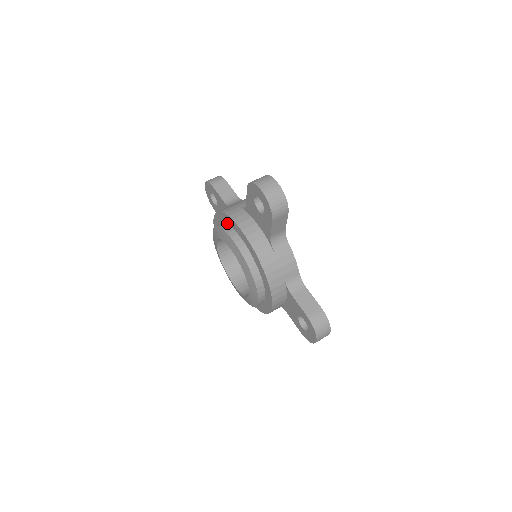
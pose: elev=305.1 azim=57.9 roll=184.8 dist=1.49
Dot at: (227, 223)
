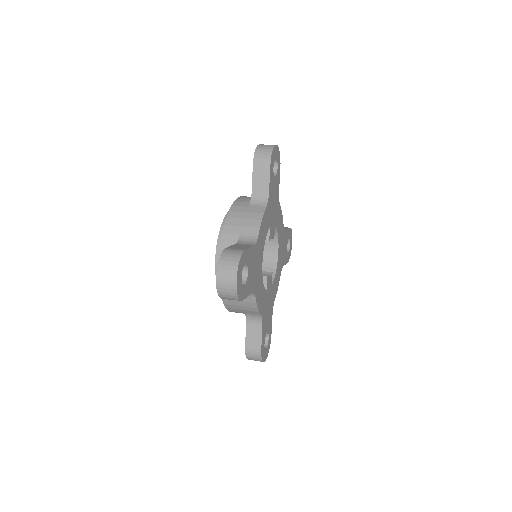
Dot at: occluded
